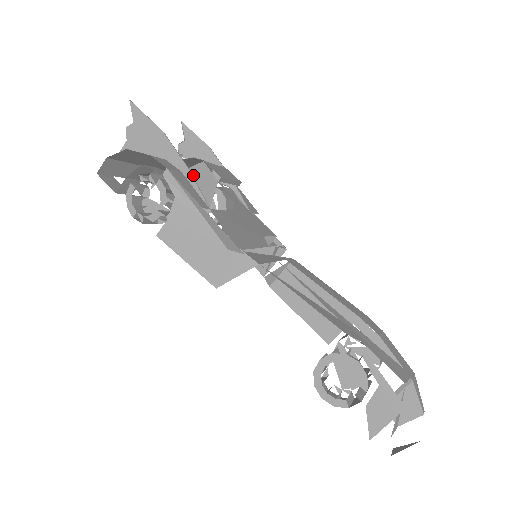
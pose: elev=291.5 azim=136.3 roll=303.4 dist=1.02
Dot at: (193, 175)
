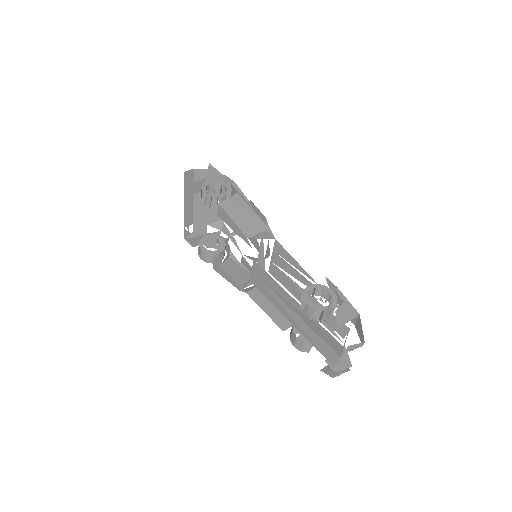
Dot at: occluded
